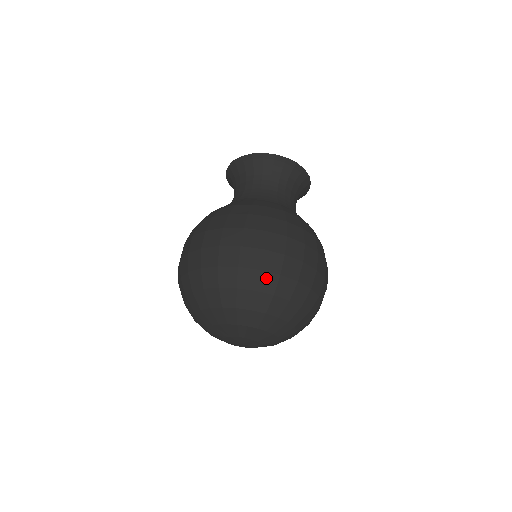
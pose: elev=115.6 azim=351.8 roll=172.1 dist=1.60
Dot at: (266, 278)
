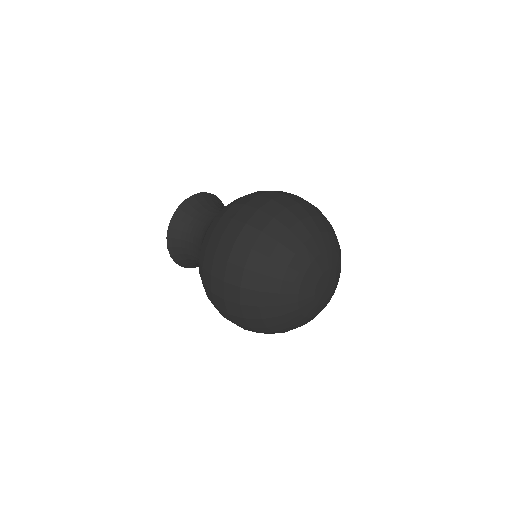
Dot at: (261, 245)
